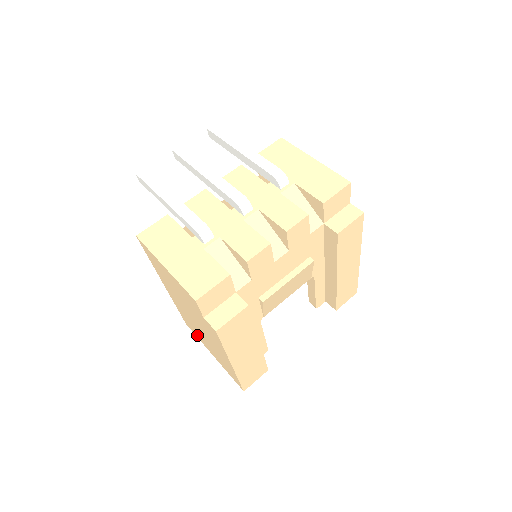
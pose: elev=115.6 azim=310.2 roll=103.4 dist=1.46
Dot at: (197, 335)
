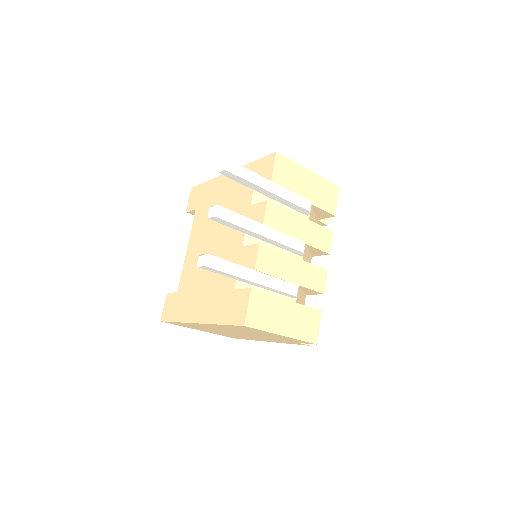
Dot at: occluded
